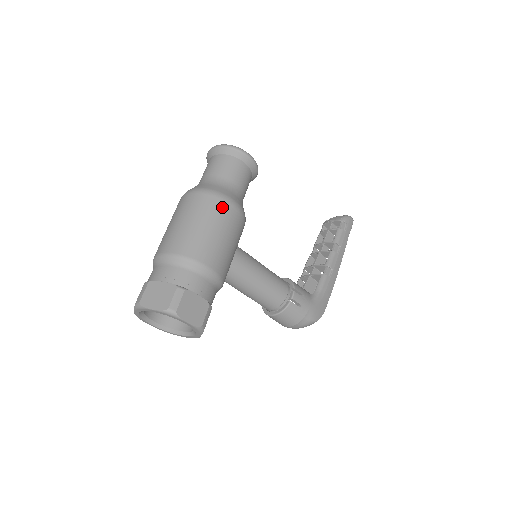
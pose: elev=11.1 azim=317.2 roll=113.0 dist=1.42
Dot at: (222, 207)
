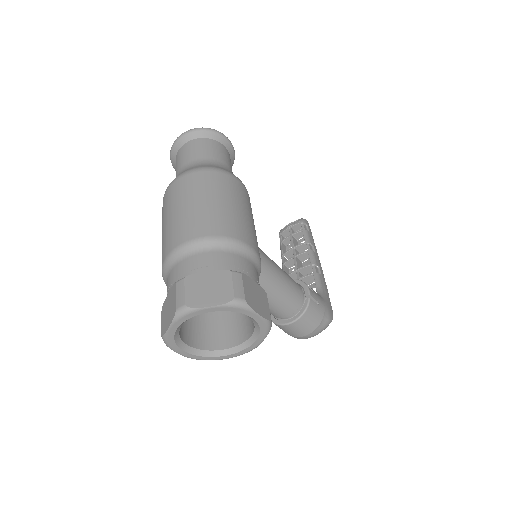
Dot at: (233, 183)
